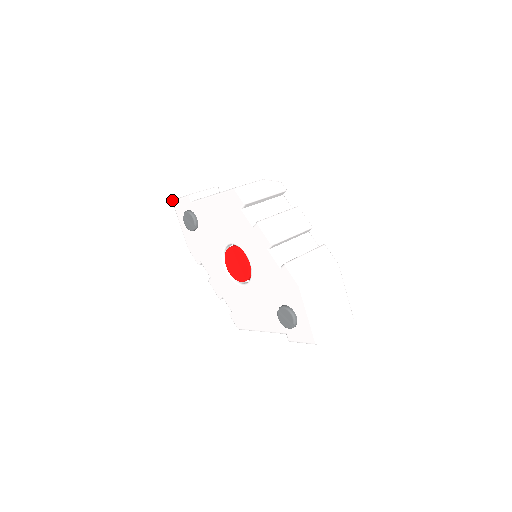
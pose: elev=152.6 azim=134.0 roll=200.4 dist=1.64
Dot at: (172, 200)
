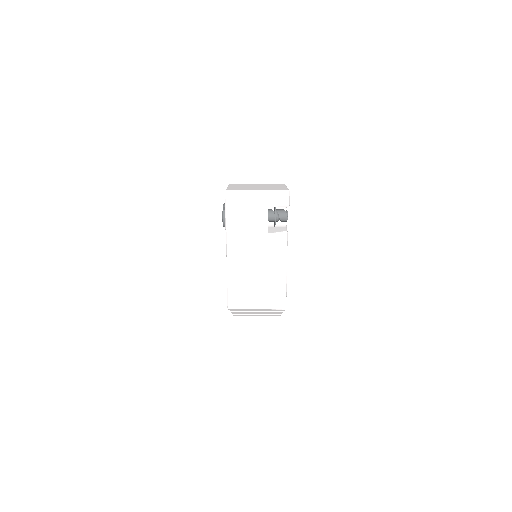
Dot at: occluded
